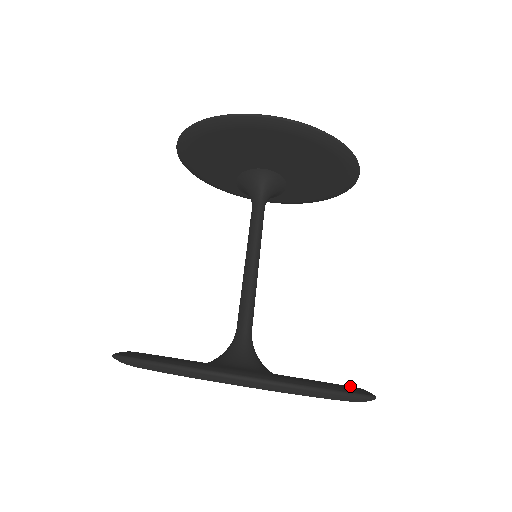
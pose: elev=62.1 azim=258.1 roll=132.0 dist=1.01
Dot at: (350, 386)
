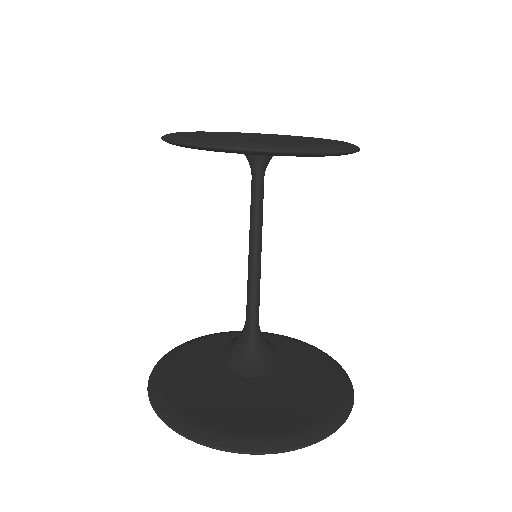
Dot at: (329, 414)
